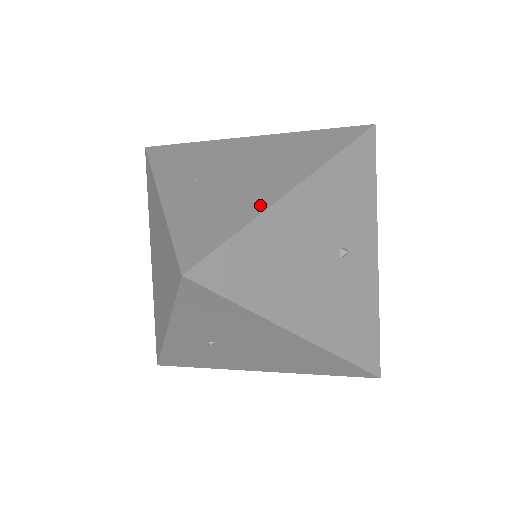
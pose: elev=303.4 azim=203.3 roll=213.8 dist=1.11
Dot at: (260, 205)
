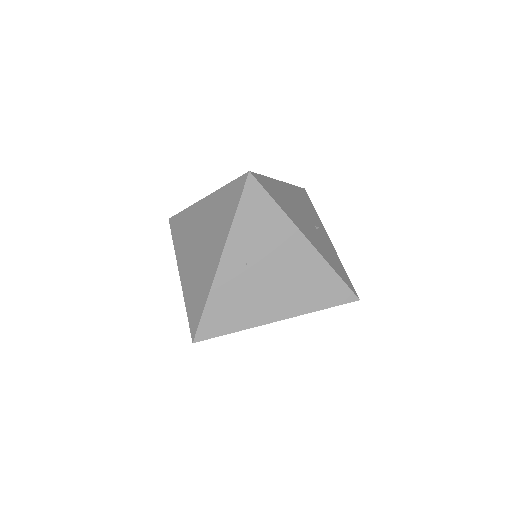
Dot at: (254, 322)
